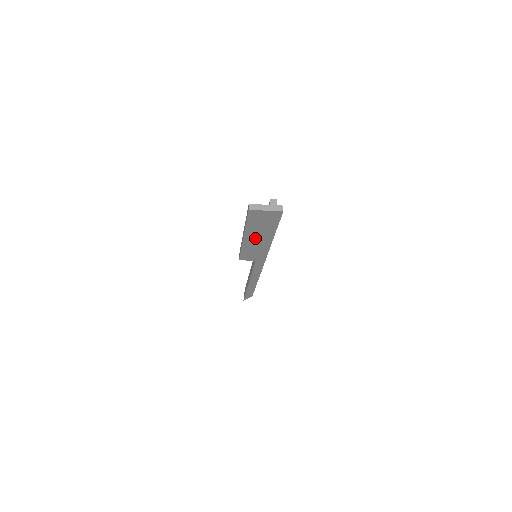
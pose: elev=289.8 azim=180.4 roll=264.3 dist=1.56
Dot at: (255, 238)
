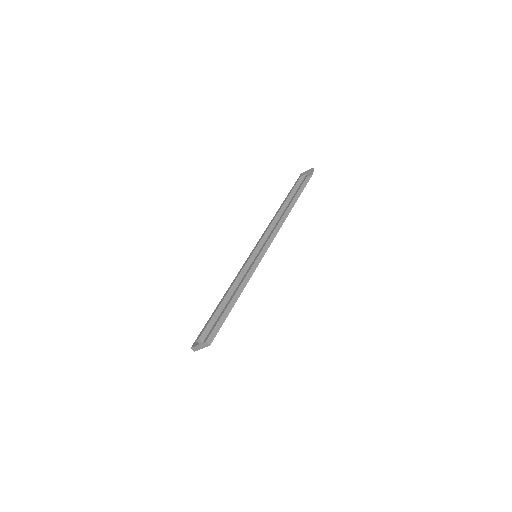
Dot at: occluded
